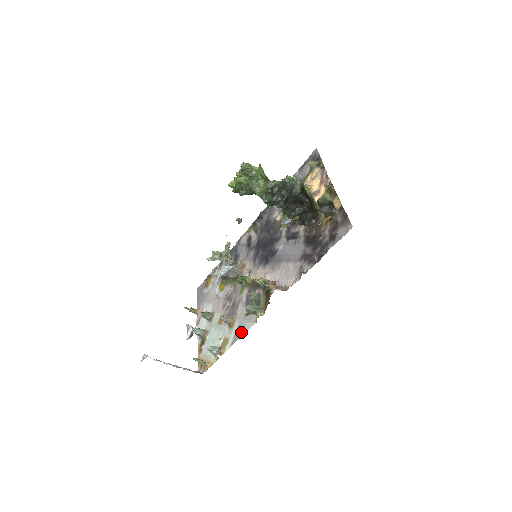
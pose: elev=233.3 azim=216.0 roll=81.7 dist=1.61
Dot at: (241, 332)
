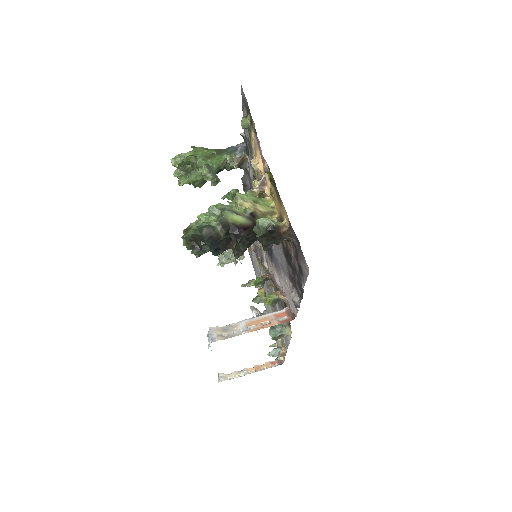
Dot at: (286, 340)
